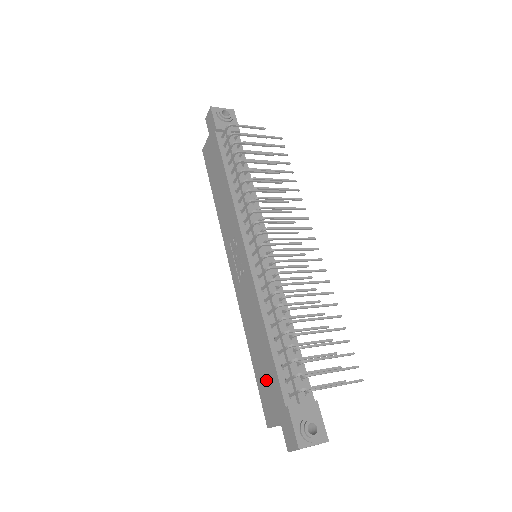
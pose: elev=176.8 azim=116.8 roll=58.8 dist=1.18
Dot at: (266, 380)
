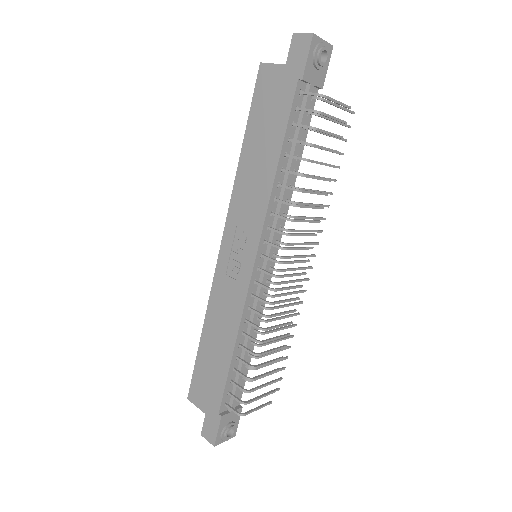
Dot at: (208, 375)
